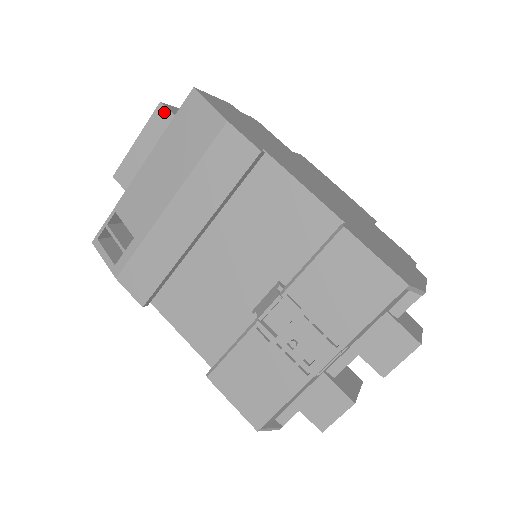
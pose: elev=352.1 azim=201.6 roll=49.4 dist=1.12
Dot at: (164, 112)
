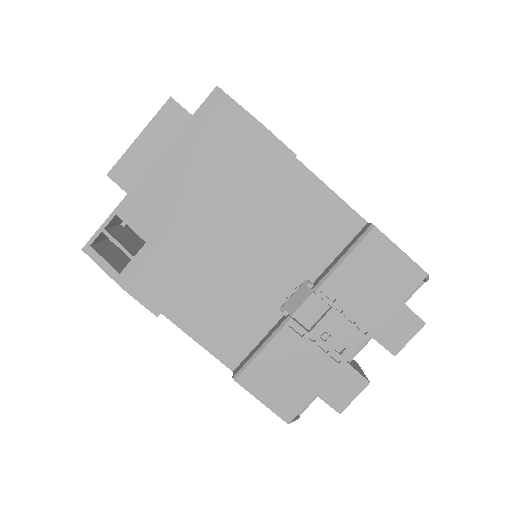
Dot at: (175, 108)
